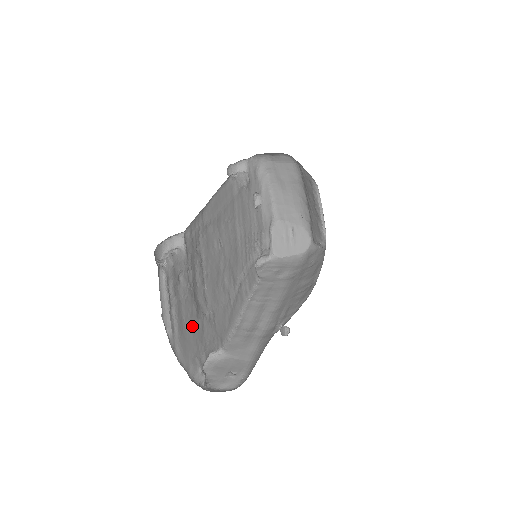
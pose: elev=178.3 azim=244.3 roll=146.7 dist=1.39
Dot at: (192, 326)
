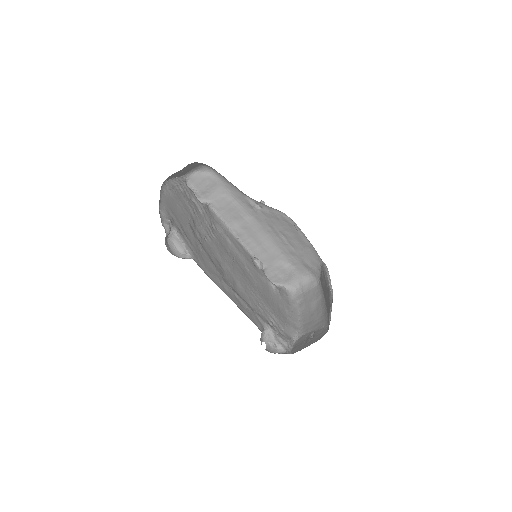
Dot at: (182, 213)
